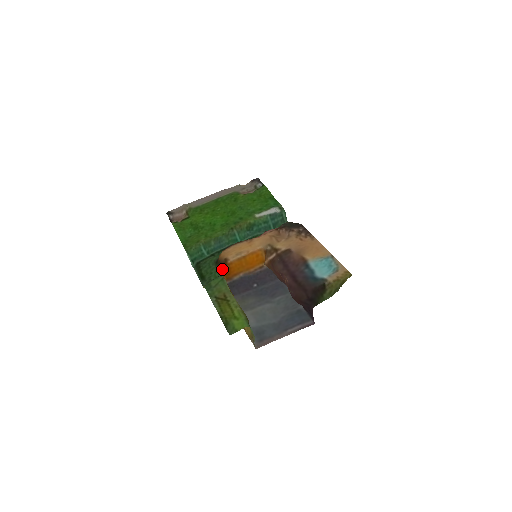
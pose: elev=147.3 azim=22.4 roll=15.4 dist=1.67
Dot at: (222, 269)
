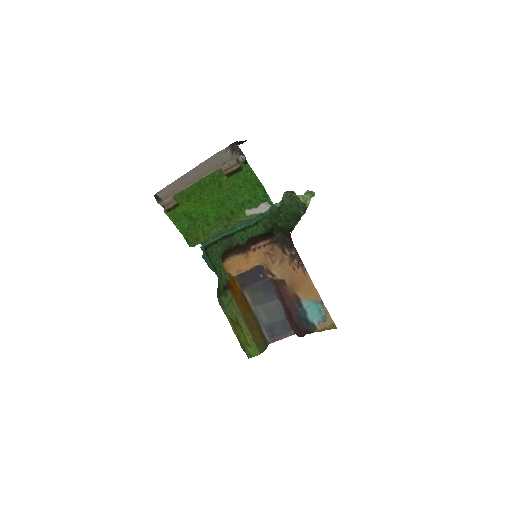
Dot at: occluded
